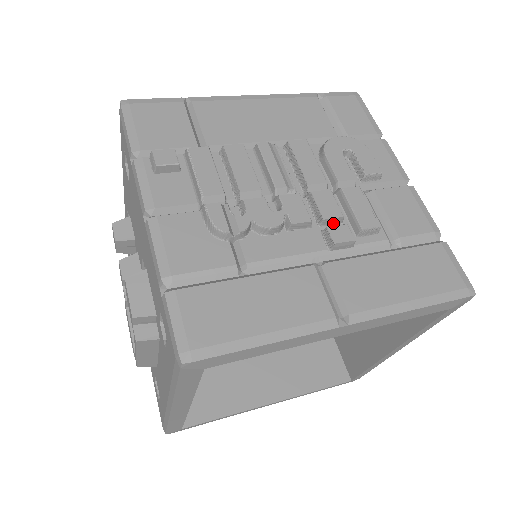
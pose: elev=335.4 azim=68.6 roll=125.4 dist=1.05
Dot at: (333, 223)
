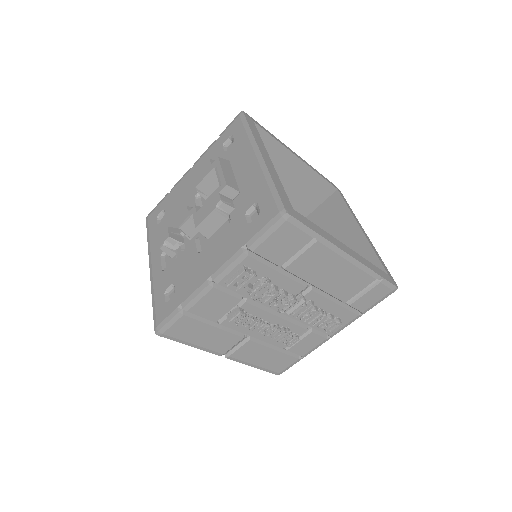
Dot at: occluded
